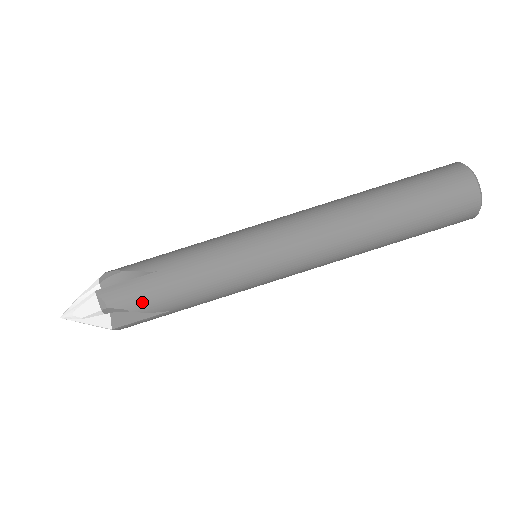
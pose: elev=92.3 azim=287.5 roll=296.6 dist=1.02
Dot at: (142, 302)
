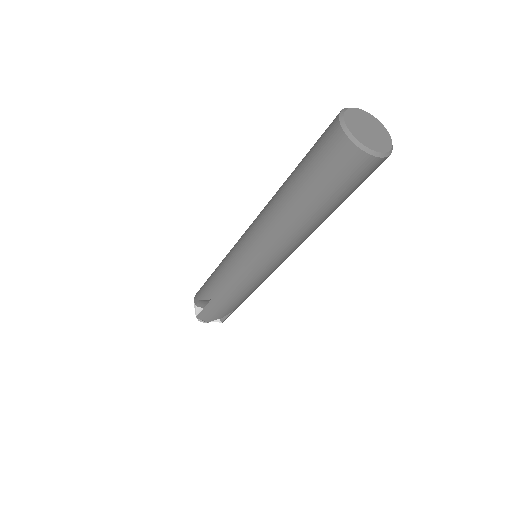
Dot at: (220, 314)
